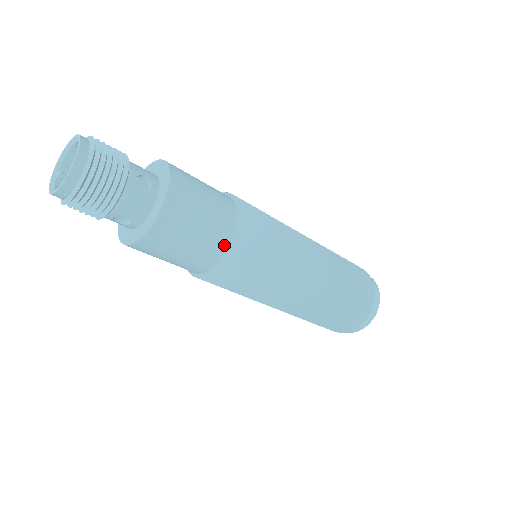
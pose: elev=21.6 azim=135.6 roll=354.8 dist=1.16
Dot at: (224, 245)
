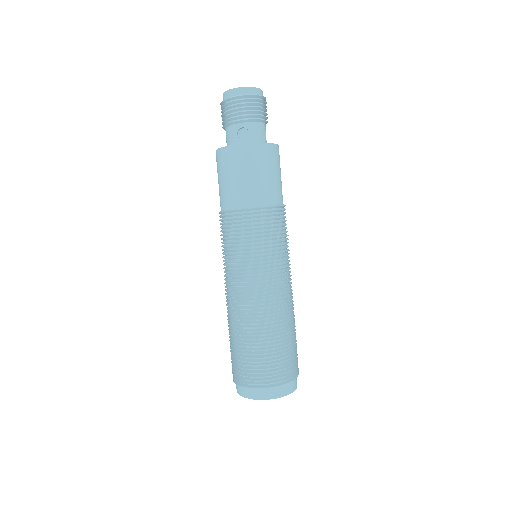
Dot at: (274, 200)
